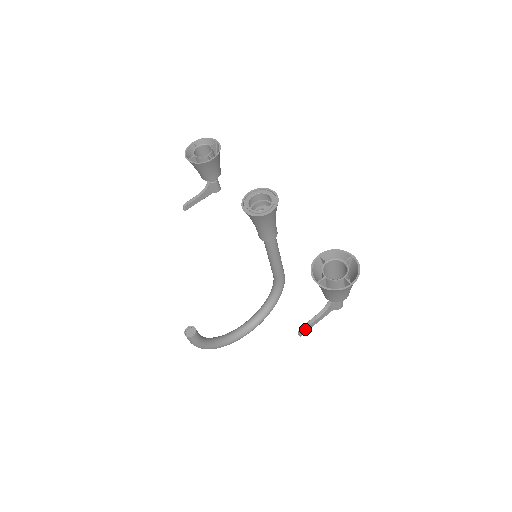
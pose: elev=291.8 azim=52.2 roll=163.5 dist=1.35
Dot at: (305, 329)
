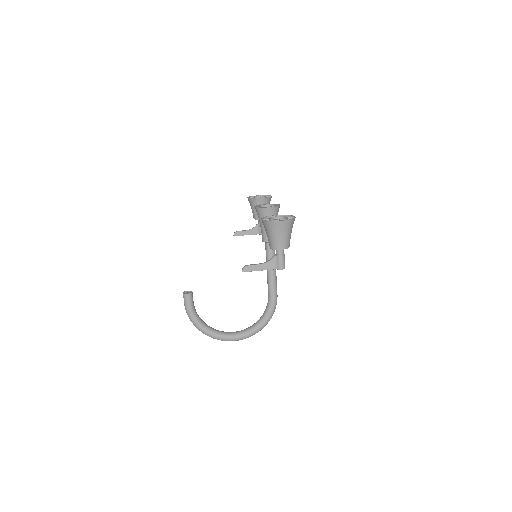
Dot at: (247, 267)
